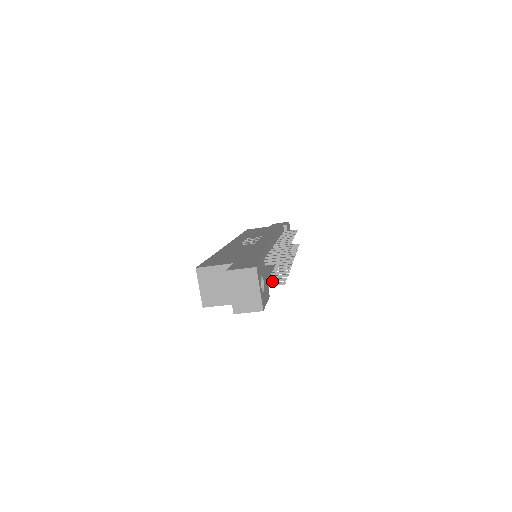
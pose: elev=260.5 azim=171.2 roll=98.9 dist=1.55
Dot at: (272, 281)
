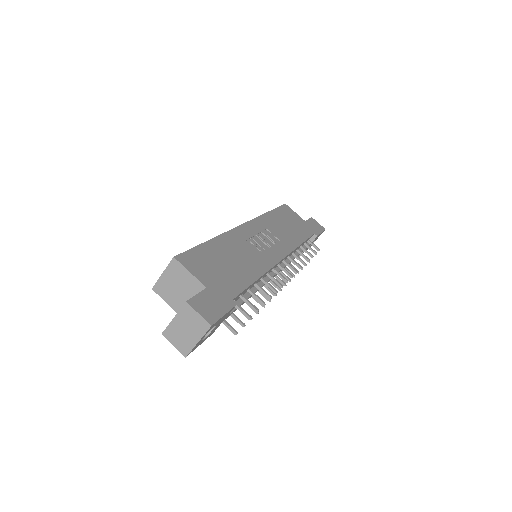
Dot at: (232, 316)
